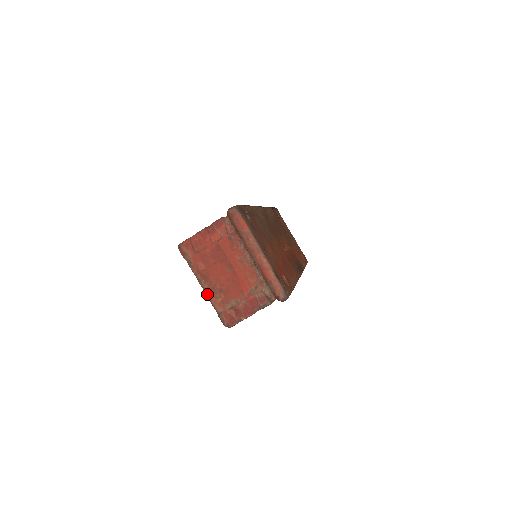
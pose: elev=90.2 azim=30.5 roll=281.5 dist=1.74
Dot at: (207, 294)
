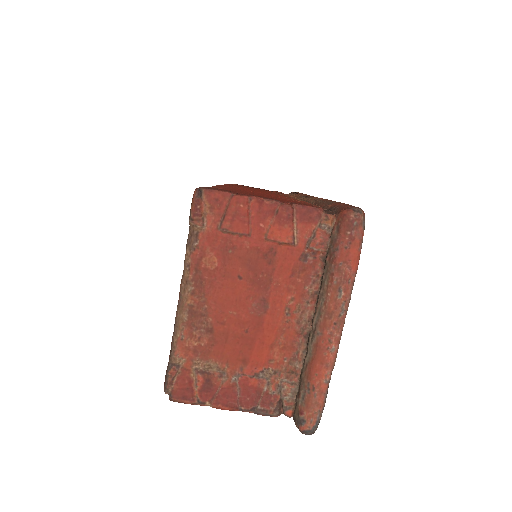
Dot at: (179, 315)
